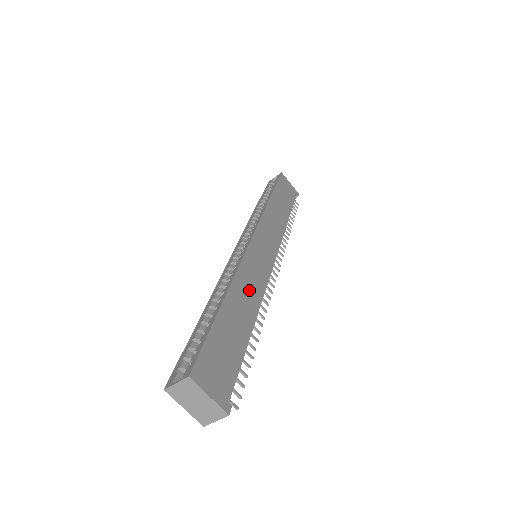
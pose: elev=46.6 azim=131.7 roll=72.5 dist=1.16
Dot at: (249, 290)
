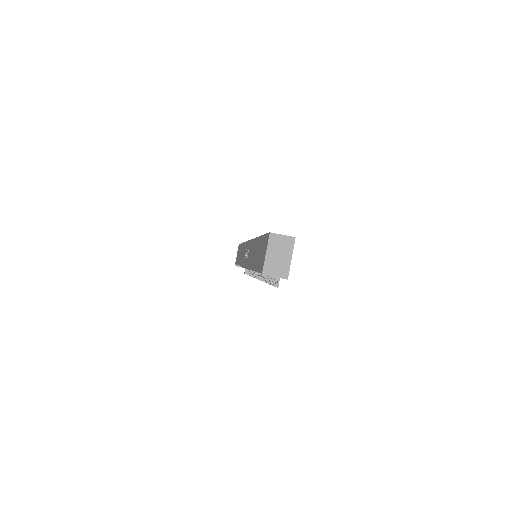
Dot at: occluded
